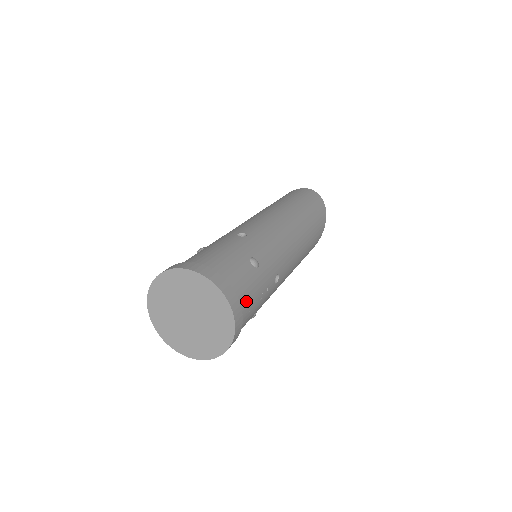
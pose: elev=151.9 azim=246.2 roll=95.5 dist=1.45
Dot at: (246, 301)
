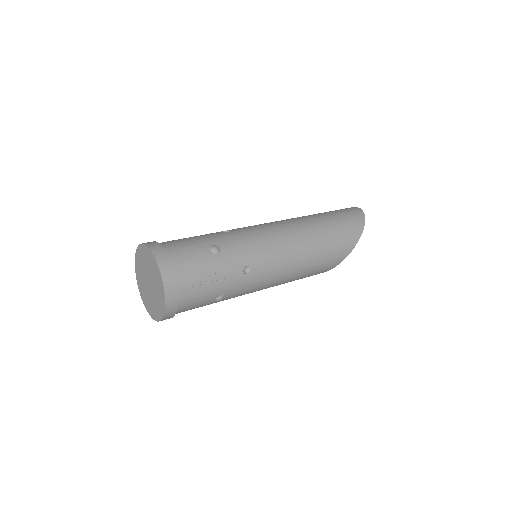
Dot at: (188, 275)
